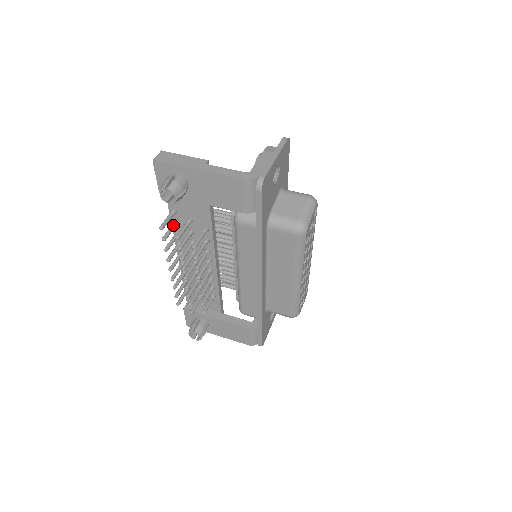
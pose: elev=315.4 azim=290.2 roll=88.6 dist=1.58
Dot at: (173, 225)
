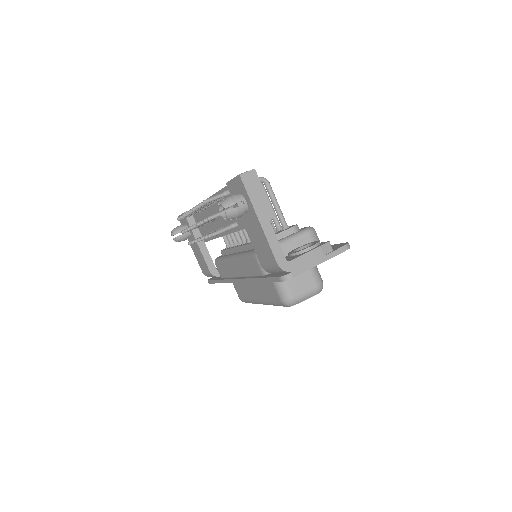
Dot at: occluded
